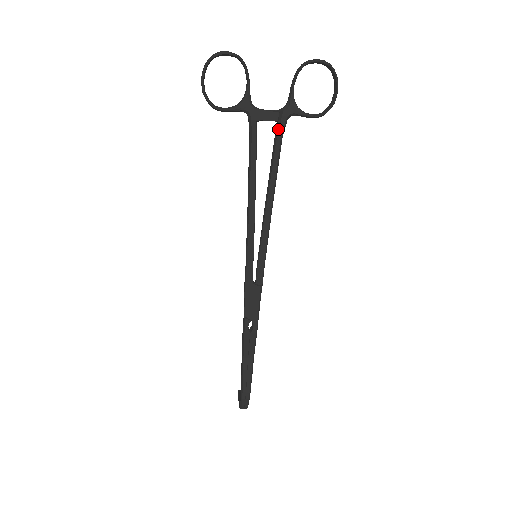
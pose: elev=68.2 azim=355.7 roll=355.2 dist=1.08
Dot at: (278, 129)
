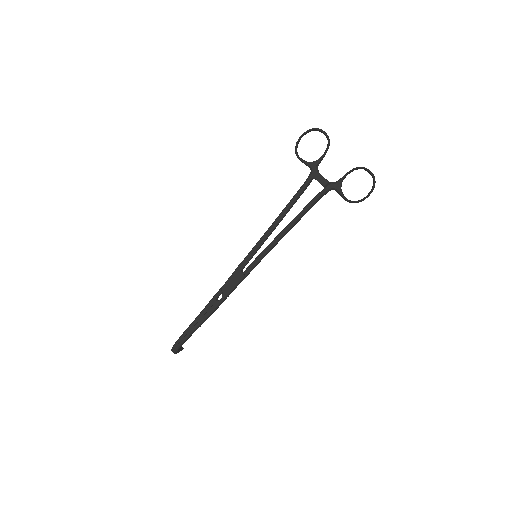
Dot at: (321, 191)
